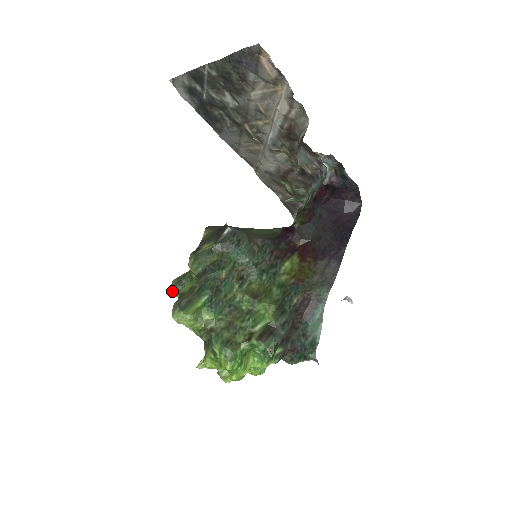
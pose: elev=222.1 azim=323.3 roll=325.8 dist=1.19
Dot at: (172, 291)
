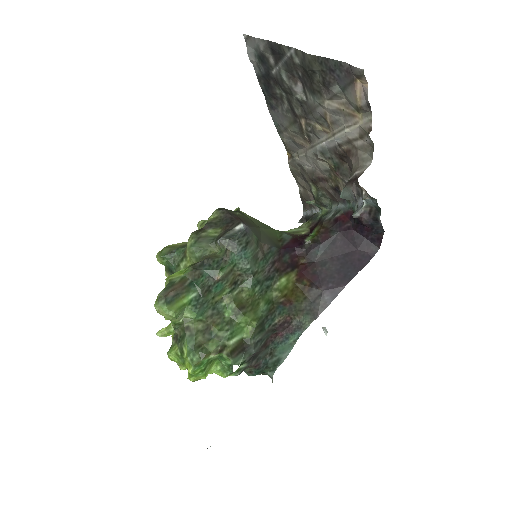
Dot at: (160, 259)
